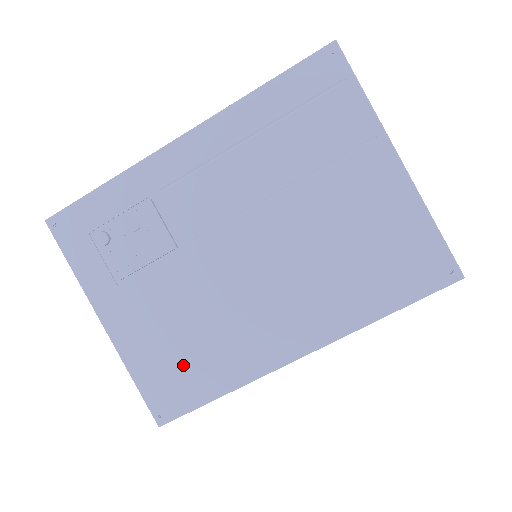
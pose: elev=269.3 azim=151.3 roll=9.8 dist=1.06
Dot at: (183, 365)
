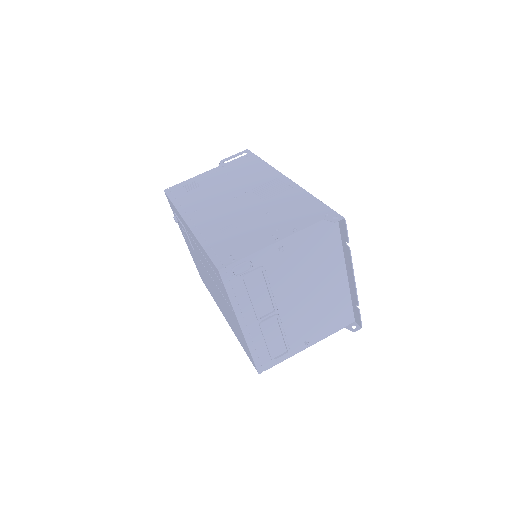
Dot at: (202, 276)
